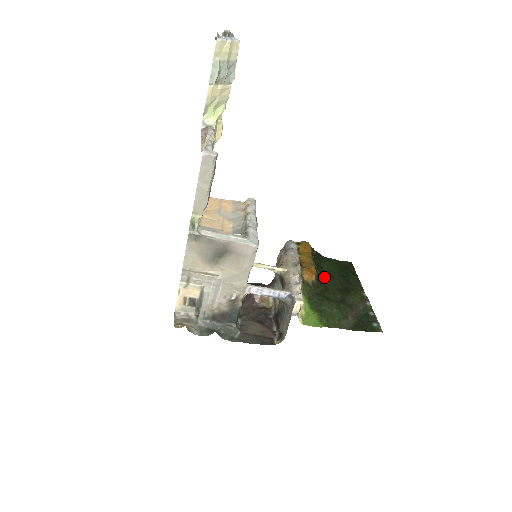
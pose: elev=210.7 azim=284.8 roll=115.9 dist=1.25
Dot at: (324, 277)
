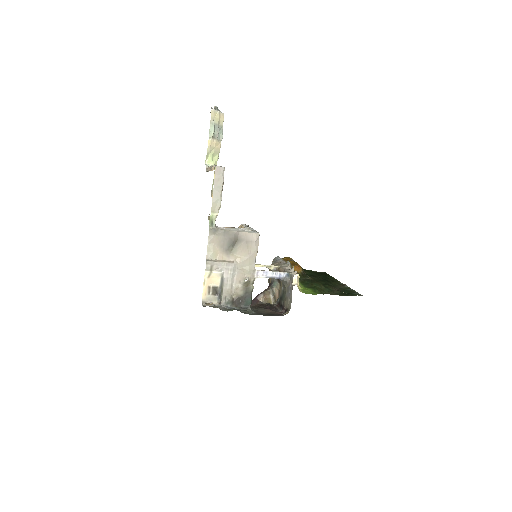
Dot at: (308, 275)
